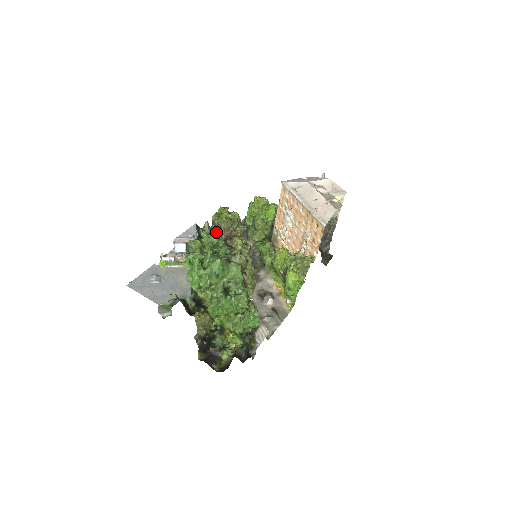
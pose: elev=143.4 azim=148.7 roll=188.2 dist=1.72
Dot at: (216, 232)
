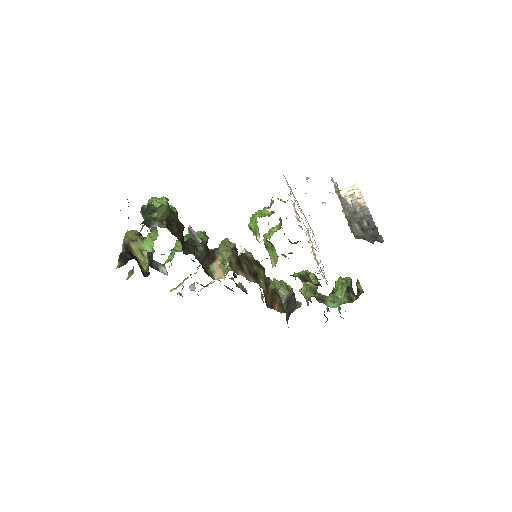
Dot at: occluded
